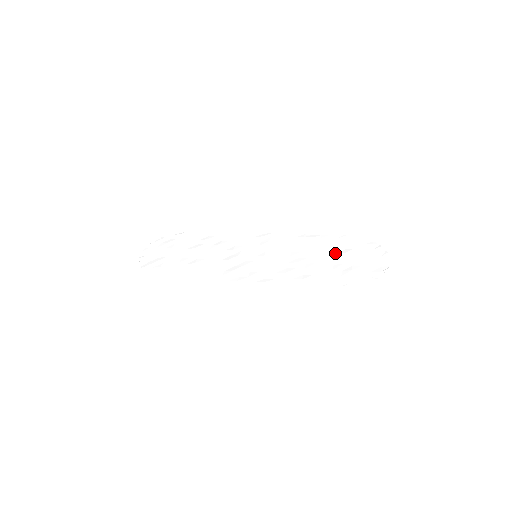
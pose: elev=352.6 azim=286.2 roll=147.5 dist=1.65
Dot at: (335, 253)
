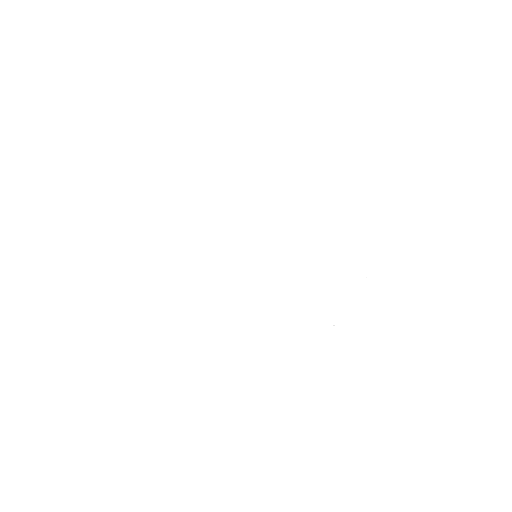
Dot at: (326, 280)
